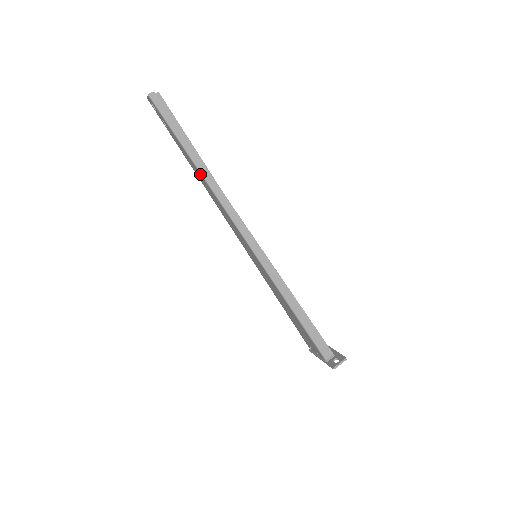
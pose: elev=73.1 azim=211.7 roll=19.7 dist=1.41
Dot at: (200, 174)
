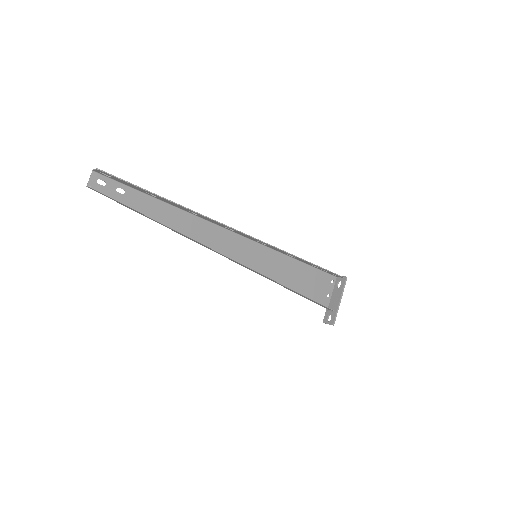
Dot at: (173, 228)
